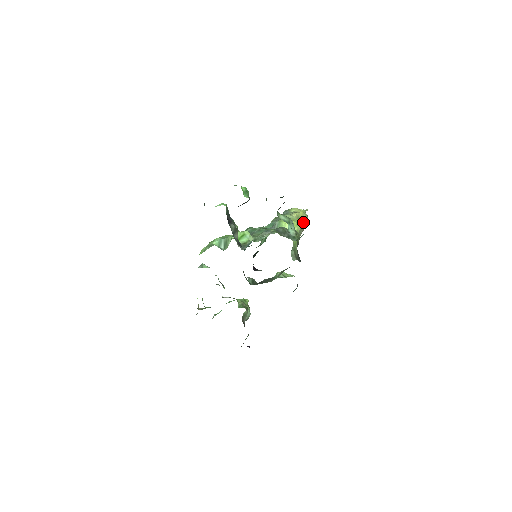
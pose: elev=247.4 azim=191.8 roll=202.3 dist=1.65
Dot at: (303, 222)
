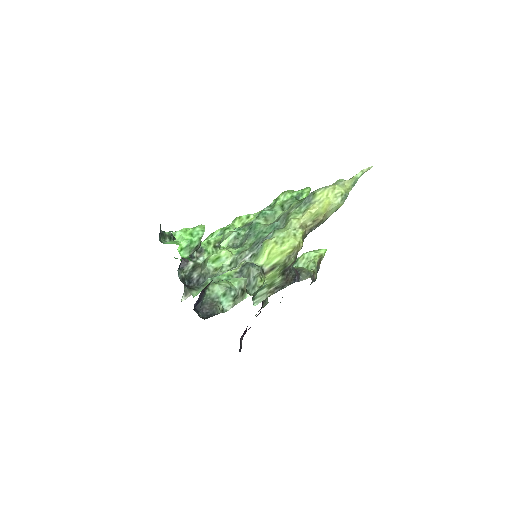
Dot at: (331, 212)
